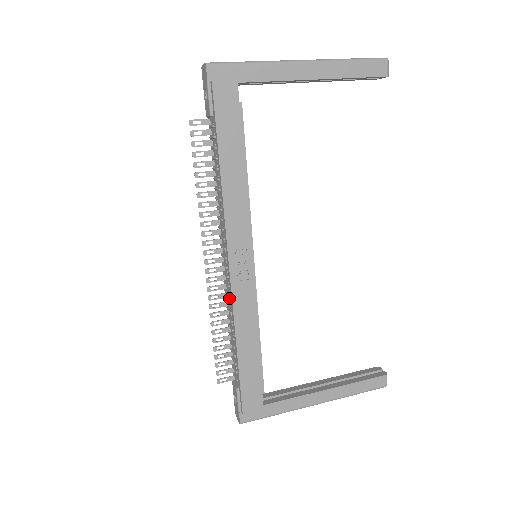
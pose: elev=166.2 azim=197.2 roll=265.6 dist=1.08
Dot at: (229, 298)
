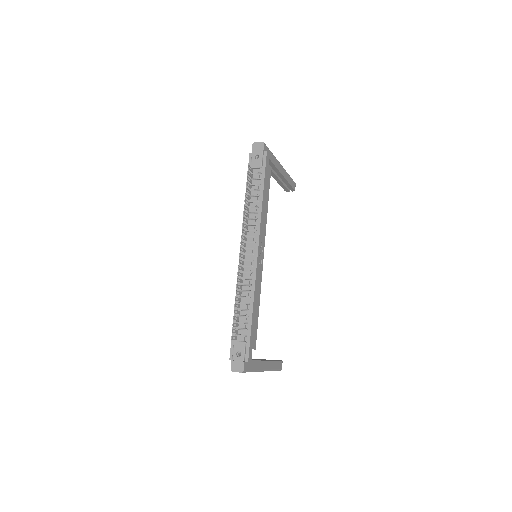
Dot at: (249, 276)
